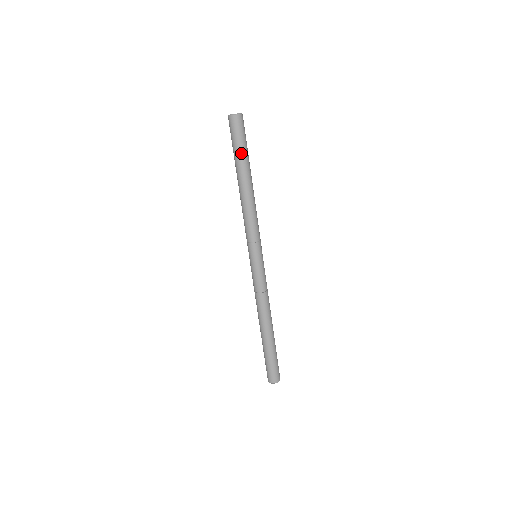
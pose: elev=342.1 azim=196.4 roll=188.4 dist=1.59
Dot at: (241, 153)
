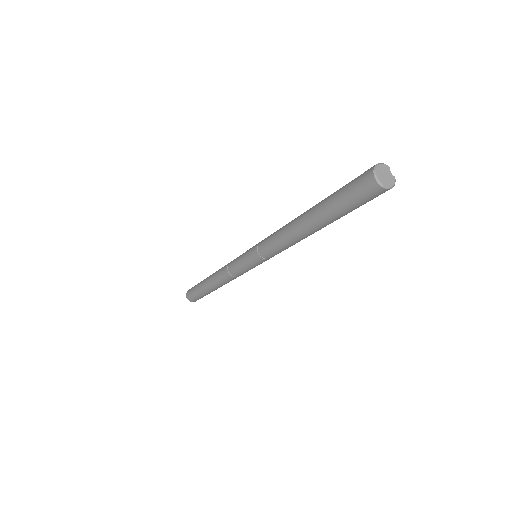
Dot at: (335, 211)
